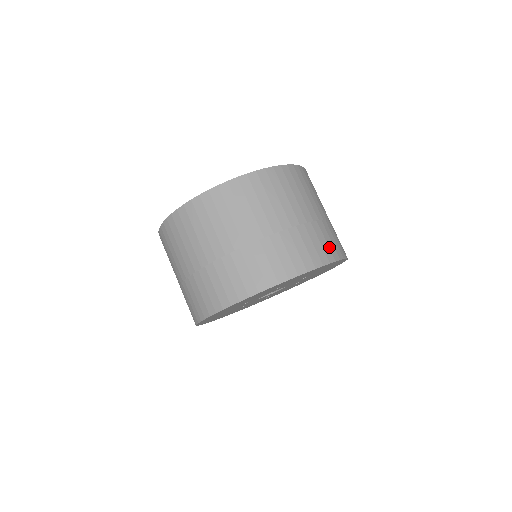
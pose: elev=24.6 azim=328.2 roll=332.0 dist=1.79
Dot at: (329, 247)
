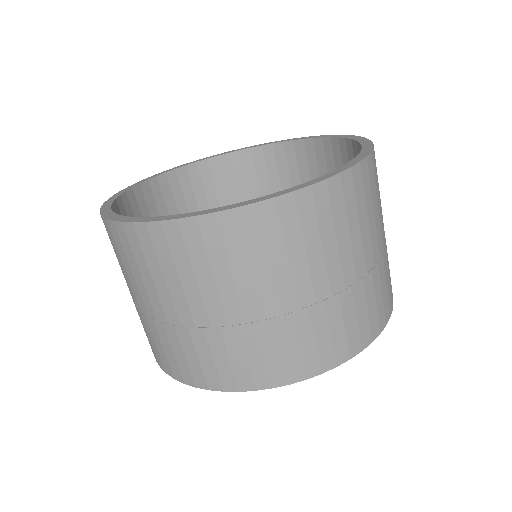
Dot at: occluded
